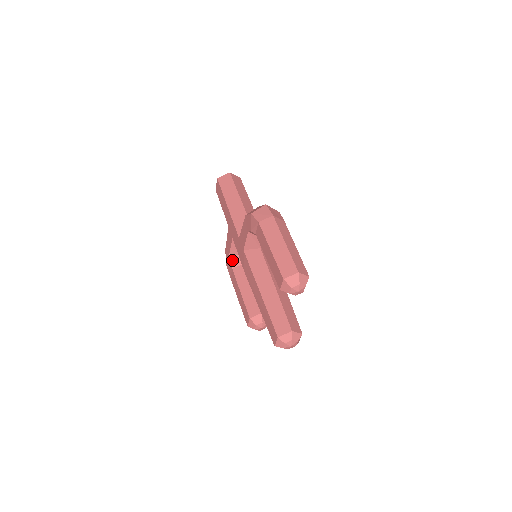
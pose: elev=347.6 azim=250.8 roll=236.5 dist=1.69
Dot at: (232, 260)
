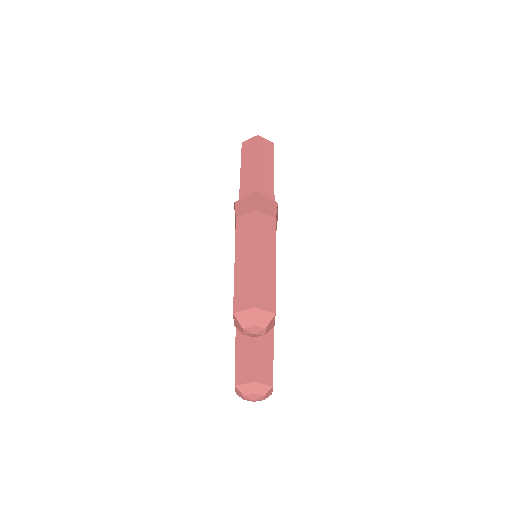
Dot at: occluded
